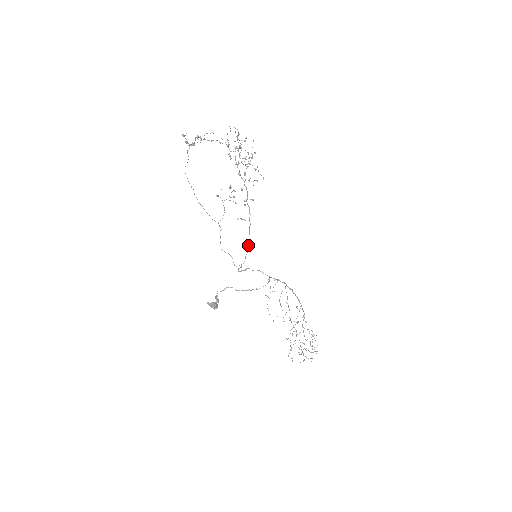
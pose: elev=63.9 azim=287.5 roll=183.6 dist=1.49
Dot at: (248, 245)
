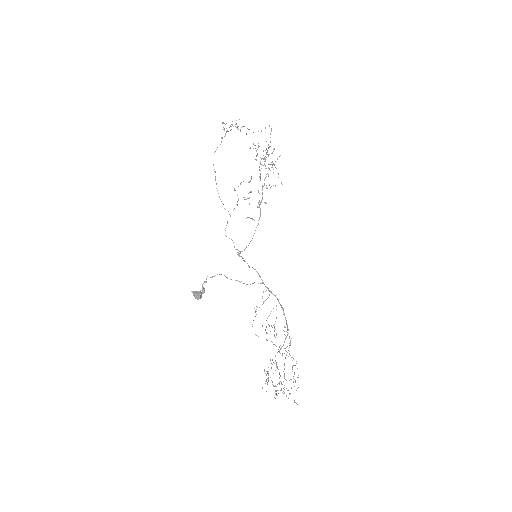
Dot at: occluded
